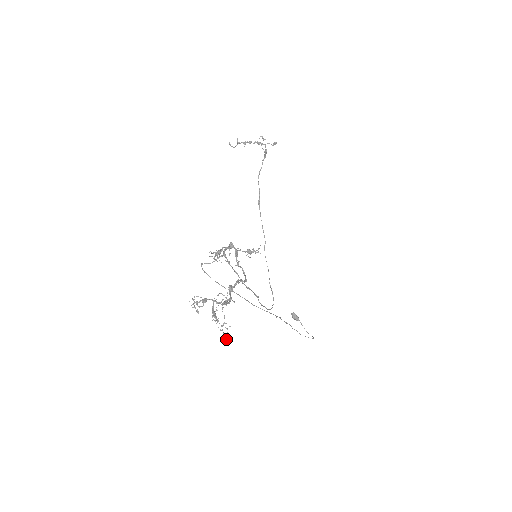
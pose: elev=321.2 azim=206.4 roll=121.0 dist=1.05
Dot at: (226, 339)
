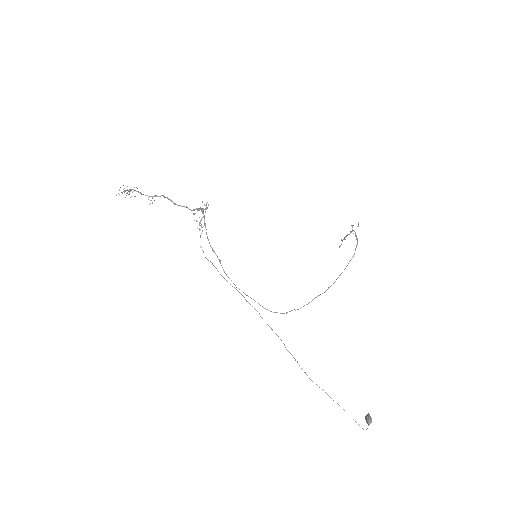
Dot at: occluded
